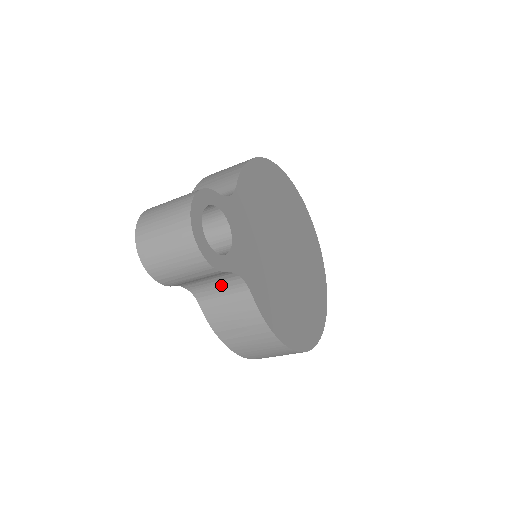
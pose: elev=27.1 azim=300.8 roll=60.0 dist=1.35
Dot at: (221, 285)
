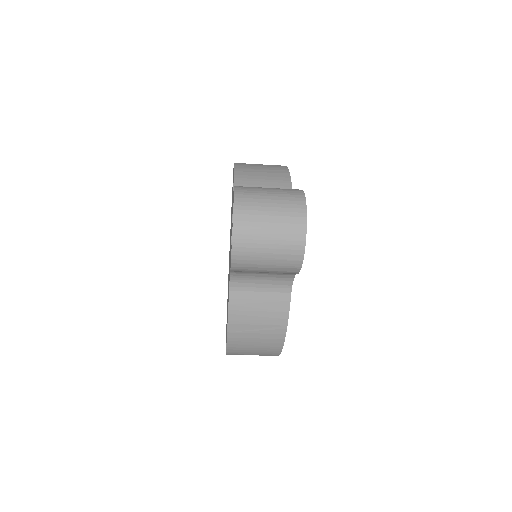
Dot at: (267, 281)
